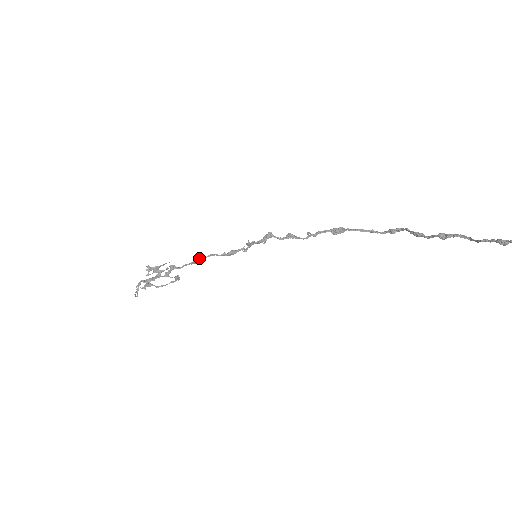
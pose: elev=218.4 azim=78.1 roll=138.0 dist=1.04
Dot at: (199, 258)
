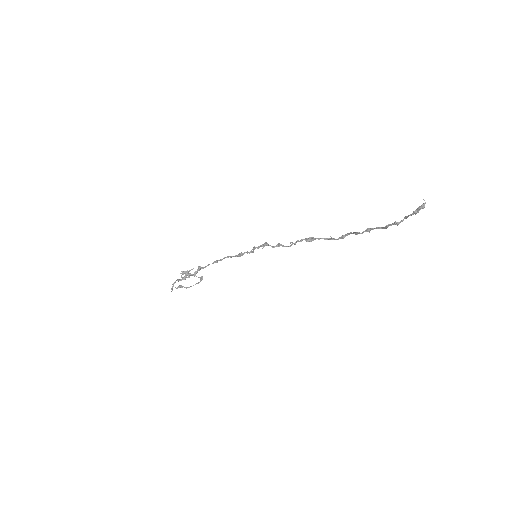
Dot at: (218, 260)
